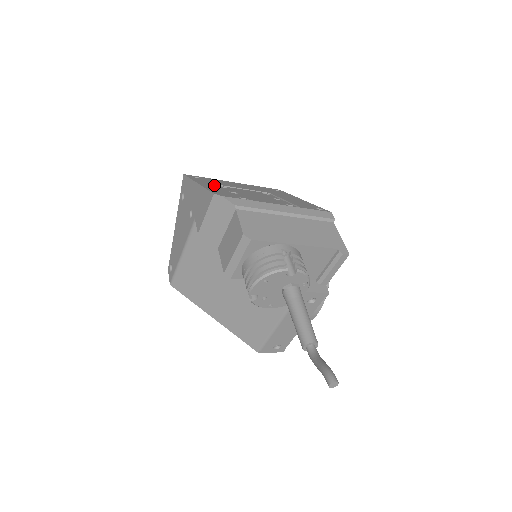
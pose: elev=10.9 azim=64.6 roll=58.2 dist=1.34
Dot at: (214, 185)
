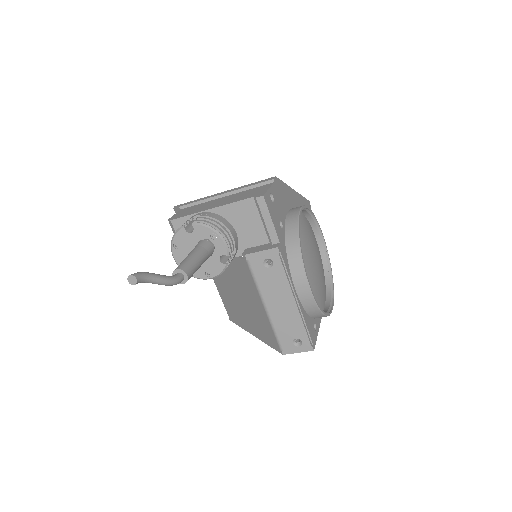
Dot at: occluded
